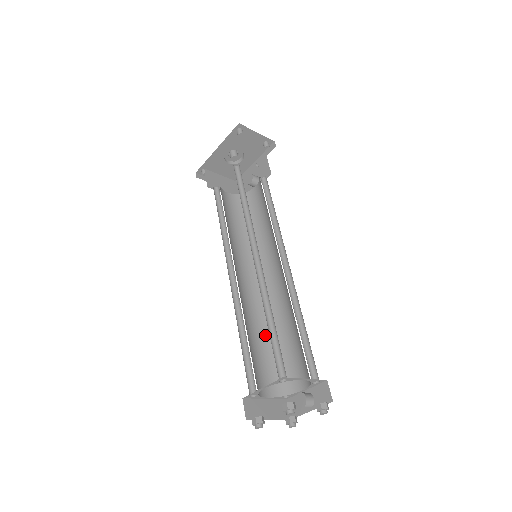
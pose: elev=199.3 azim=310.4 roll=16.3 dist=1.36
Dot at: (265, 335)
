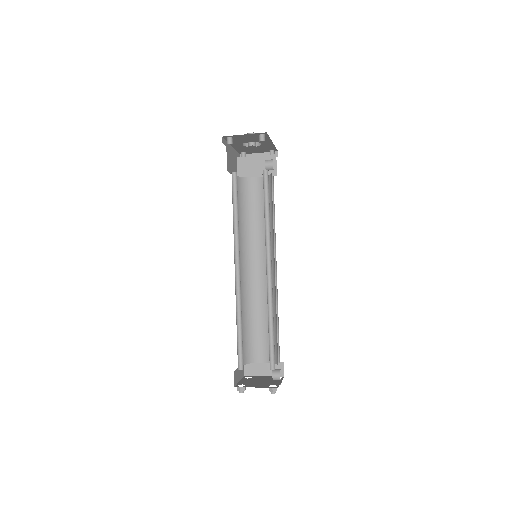
Dot at: occluded
